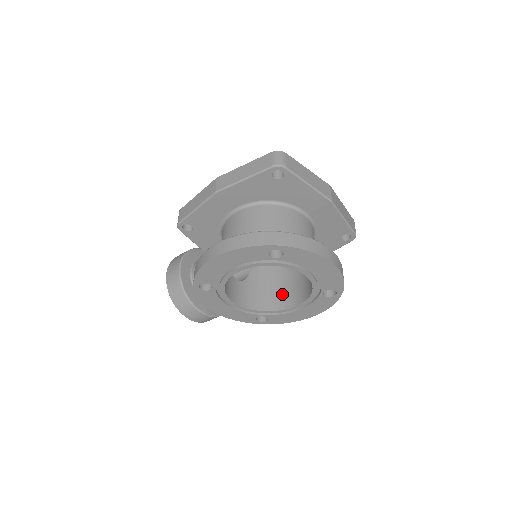
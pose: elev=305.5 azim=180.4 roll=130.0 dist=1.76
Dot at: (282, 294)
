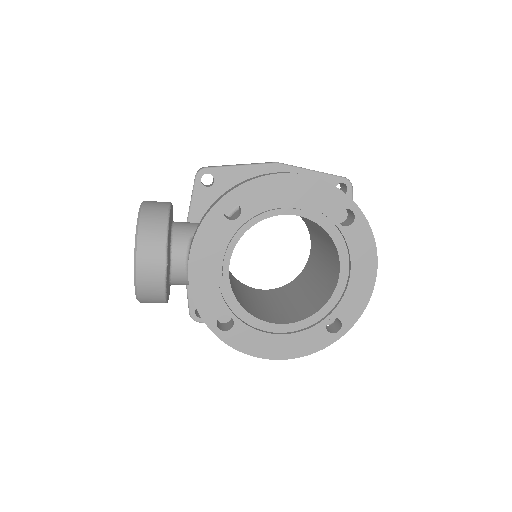
Dot at: (261, 312)
